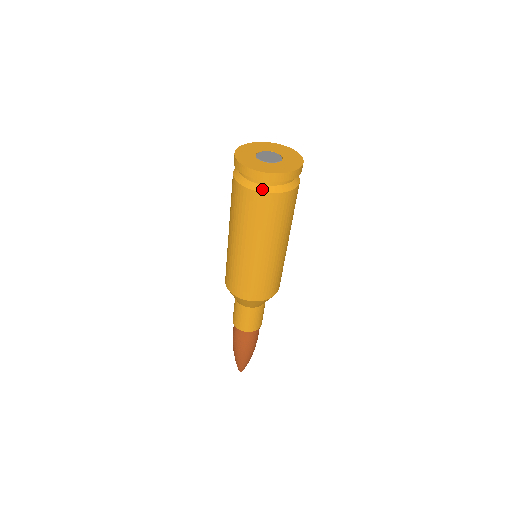
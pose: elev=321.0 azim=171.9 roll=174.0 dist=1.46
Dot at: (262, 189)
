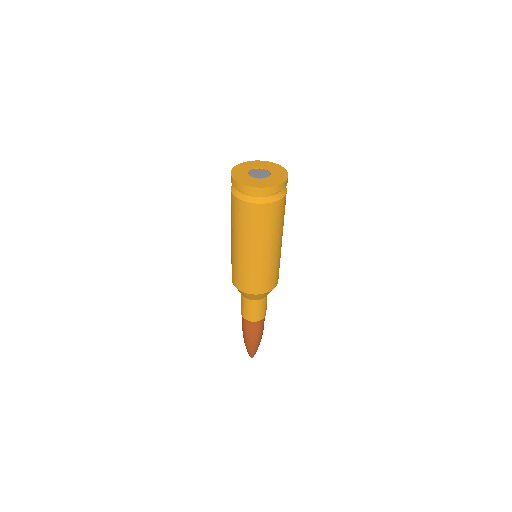
Dot at: (236, 194)
